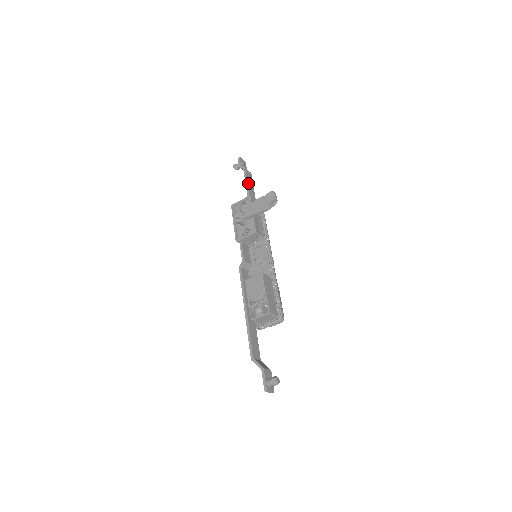
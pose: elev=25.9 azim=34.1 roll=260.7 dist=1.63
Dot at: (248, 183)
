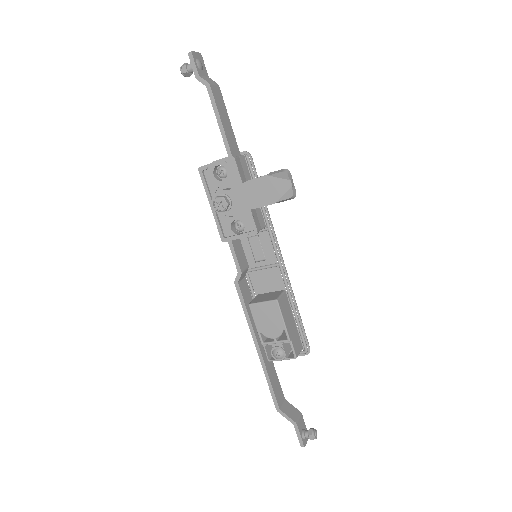
Dot at: (222, 121)
